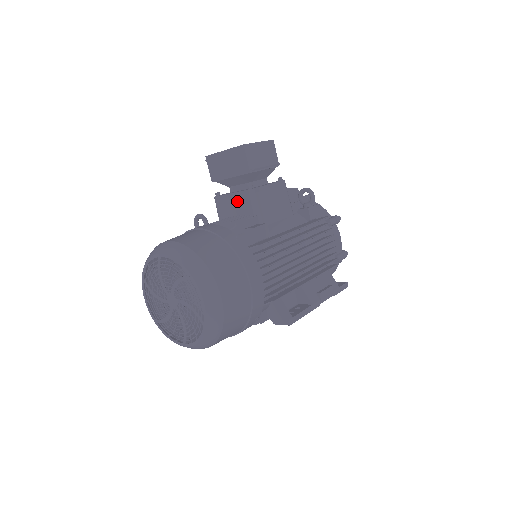
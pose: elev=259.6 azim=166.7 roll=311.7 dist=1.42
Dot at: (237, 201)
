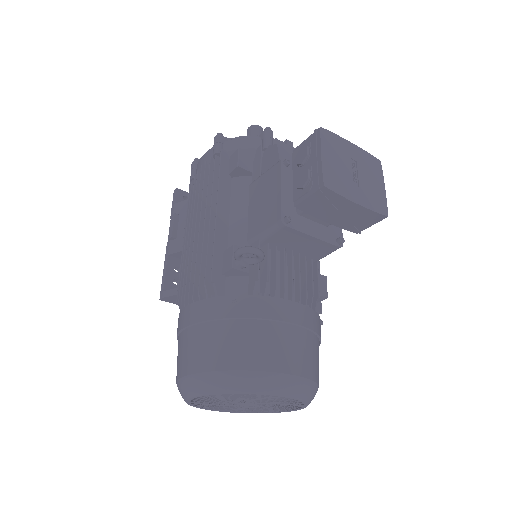
Dot at: (312, 245)
